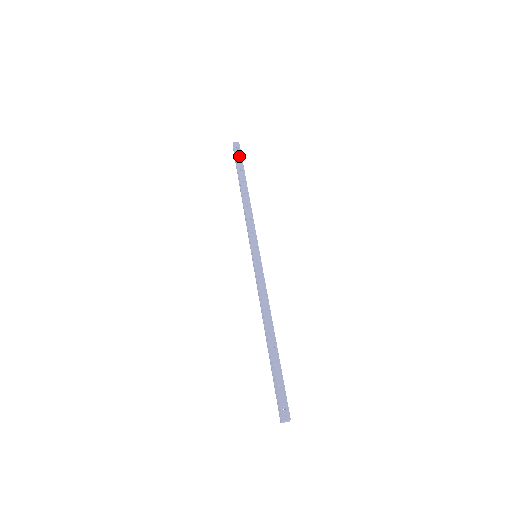
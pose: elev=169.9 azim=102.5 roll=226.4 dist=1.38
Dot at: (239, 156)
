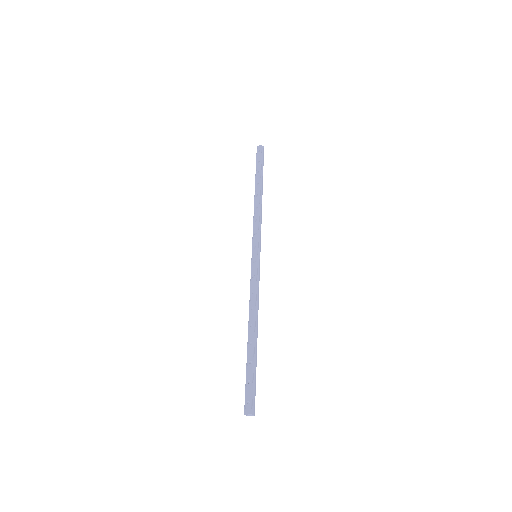
Dot at: (259, 159)
